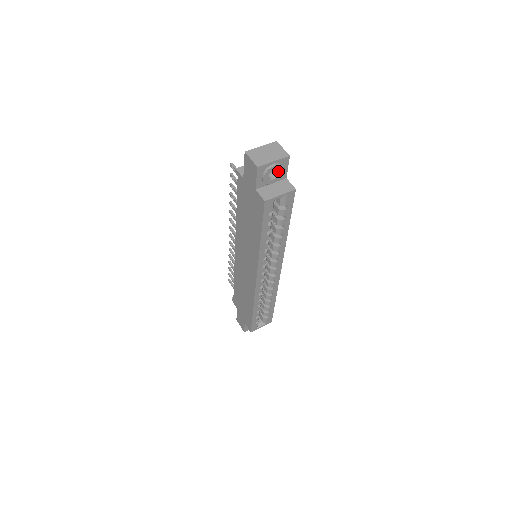
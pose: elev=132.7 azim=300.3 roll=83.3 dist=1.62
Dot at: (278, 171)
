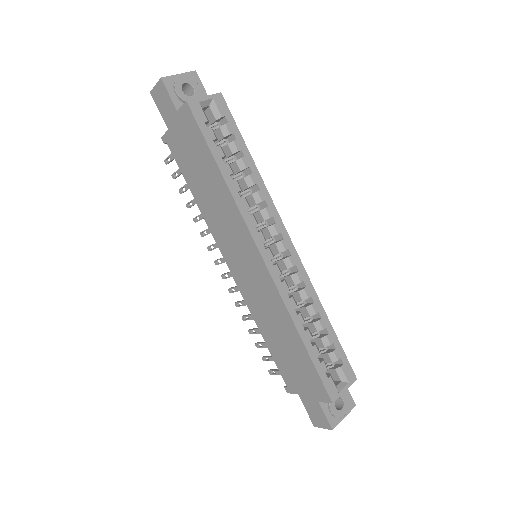
Dot at: (192, 86)
